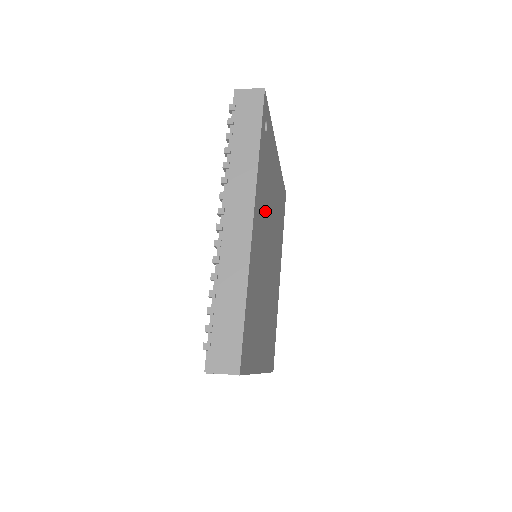
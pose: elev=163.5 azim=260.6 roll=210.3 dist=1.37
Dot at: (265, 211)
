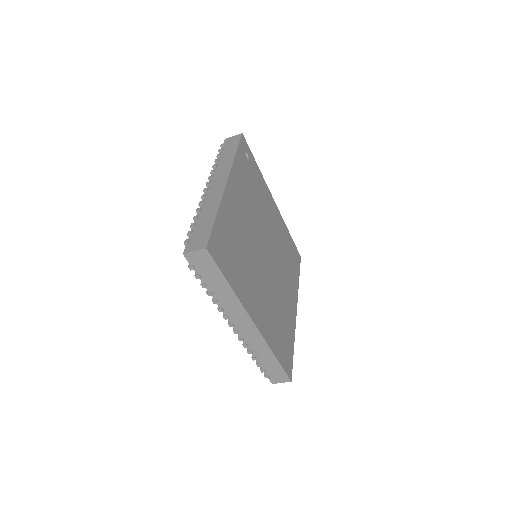
Dot at: (251, 206)
